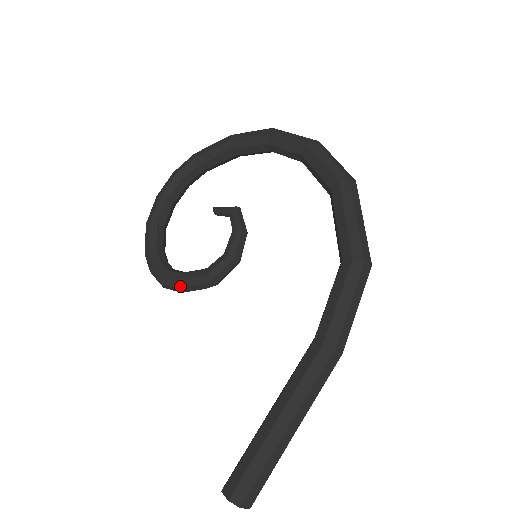
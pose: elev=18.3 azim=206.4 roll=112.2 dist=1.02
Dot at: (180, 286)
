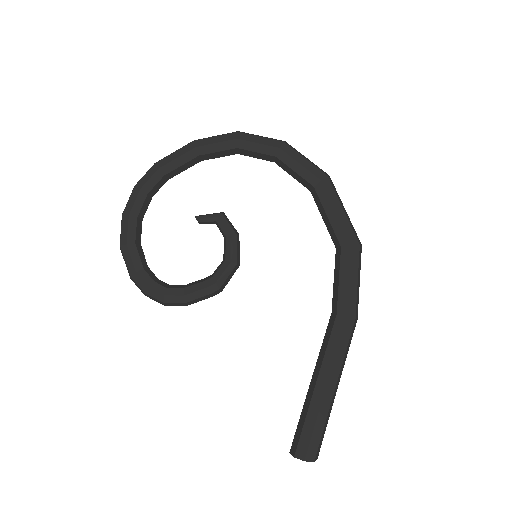
Dot at: (188, 300)
